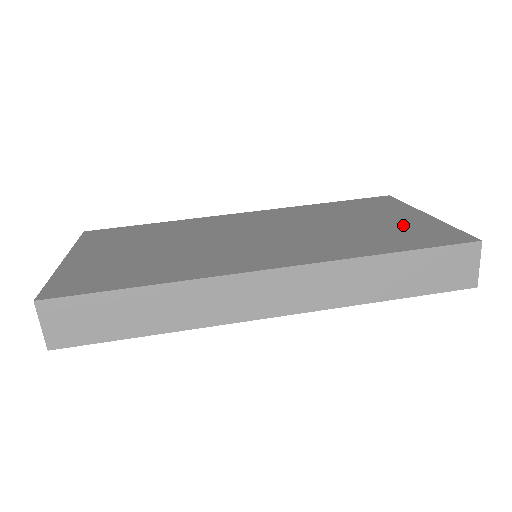
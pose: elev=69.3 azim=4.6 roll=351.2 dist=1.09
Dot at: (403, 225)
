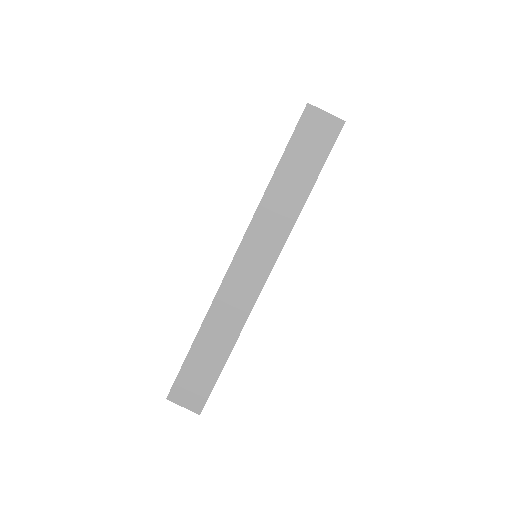
Dot at: occluded
